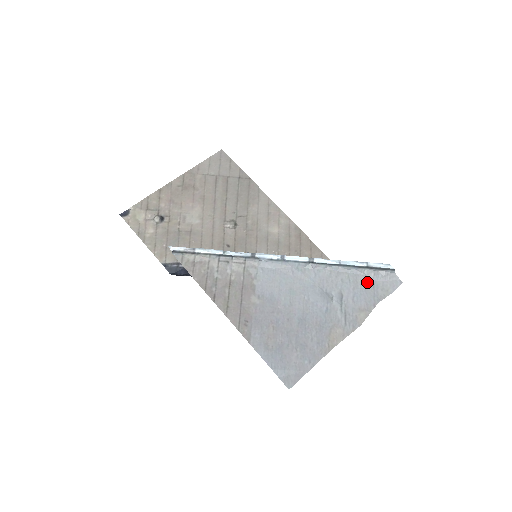
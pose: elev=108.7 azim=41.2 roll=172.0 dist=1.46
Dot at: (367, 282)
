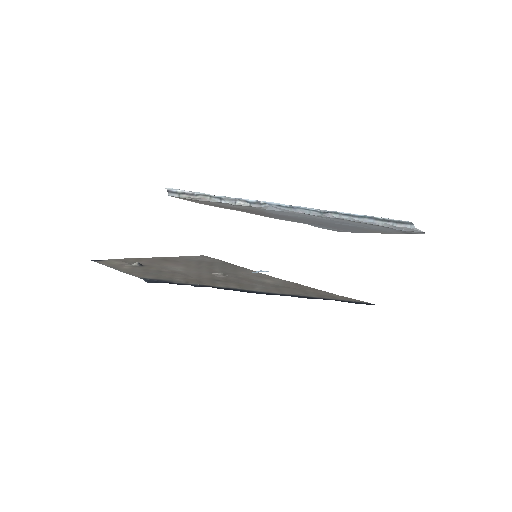
Dot at: (389, 228)
